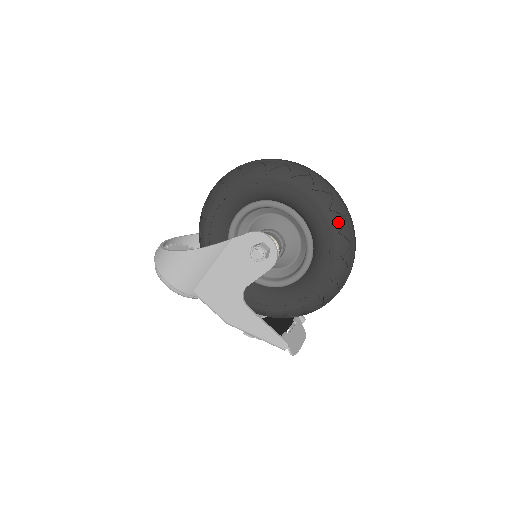
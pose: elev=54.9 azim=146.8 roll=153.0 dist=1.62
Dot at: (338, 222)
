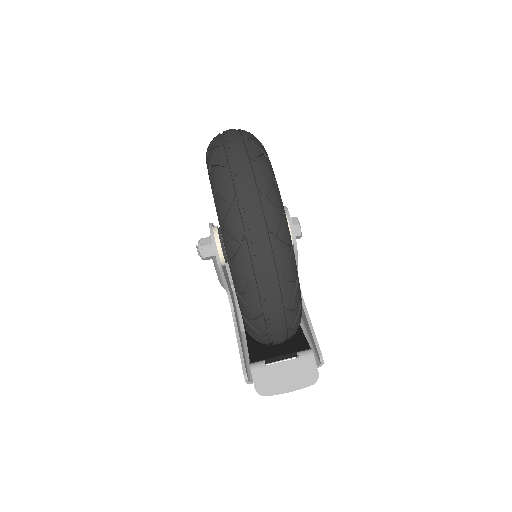
Dot at: (223, 209)
